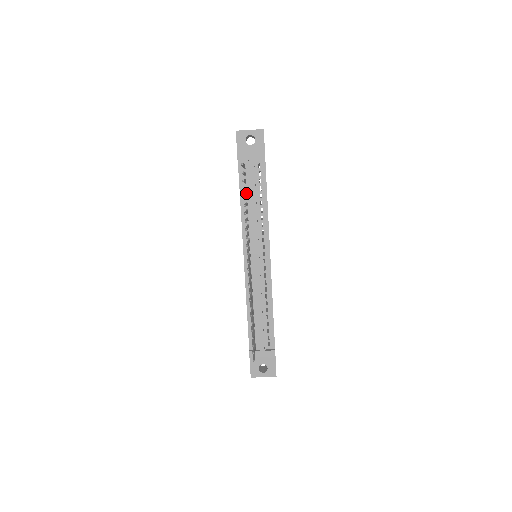
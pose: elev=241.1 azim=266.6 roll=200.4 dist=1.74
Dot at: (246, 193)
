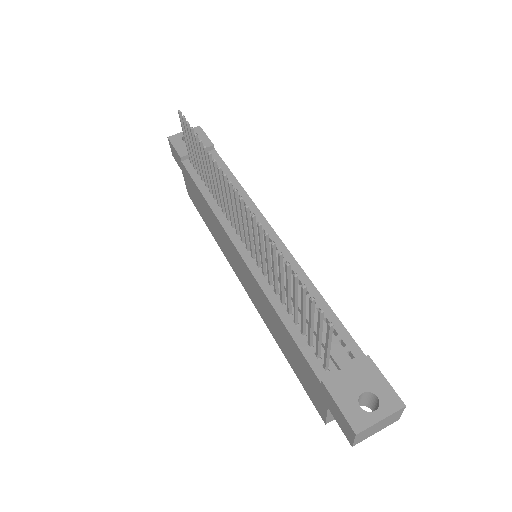
Dot at: occluded
